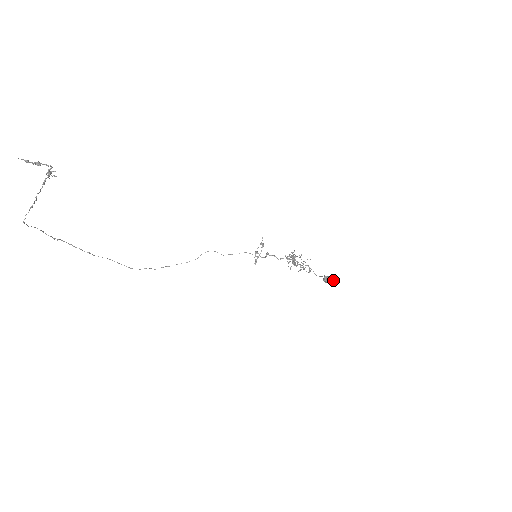
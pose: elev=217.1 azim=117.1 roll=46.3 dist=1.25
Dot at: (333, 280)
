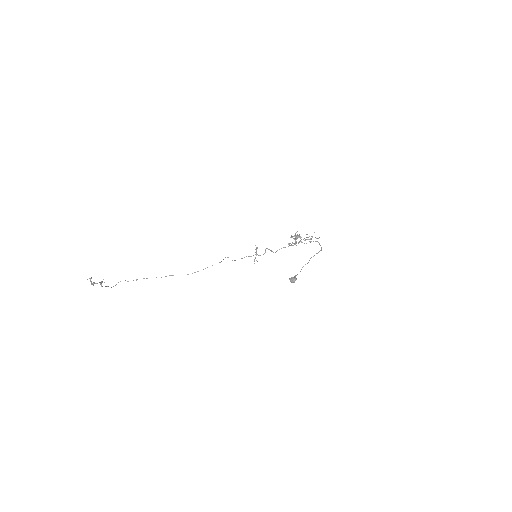
Dot at: (294, 281)
